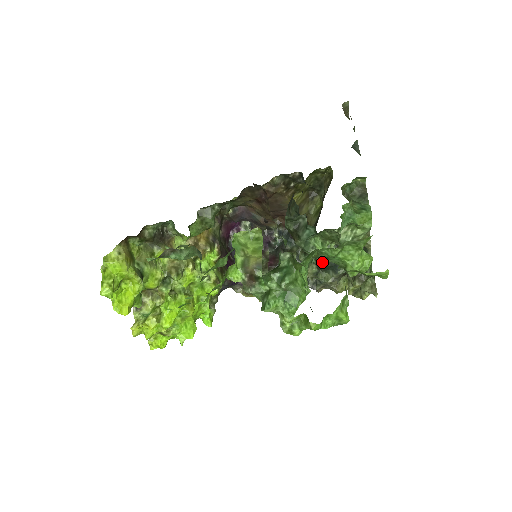
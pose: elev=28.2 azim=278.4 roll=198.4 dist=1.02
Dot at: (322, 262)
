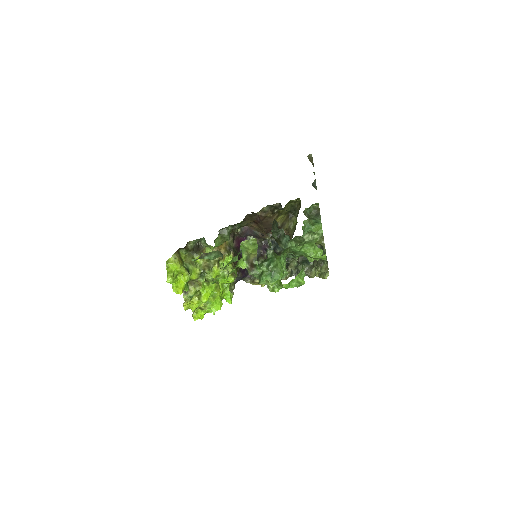
Dot at: occluded
